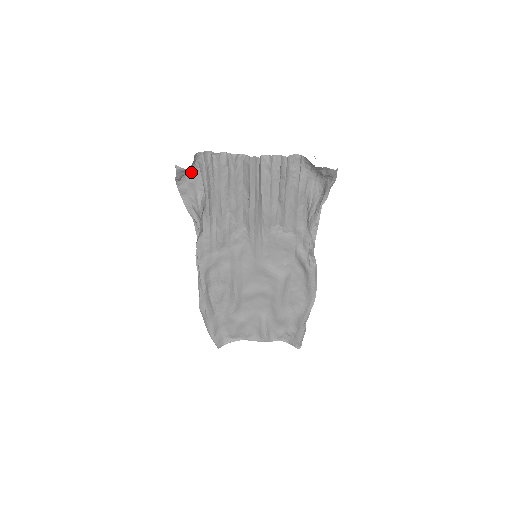
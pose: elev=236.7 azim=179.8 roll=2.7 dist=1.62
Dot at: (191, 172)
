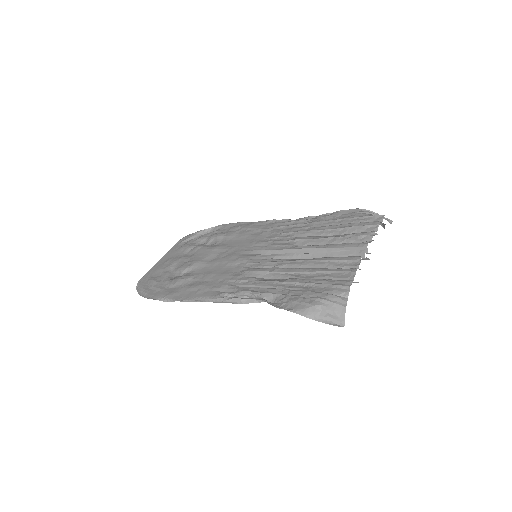
Dot at: (324, 300)
